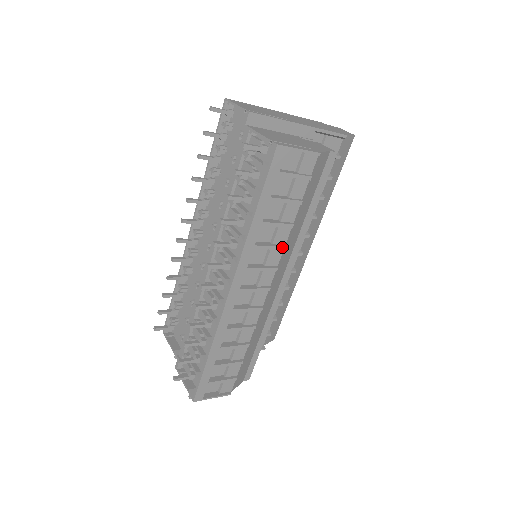
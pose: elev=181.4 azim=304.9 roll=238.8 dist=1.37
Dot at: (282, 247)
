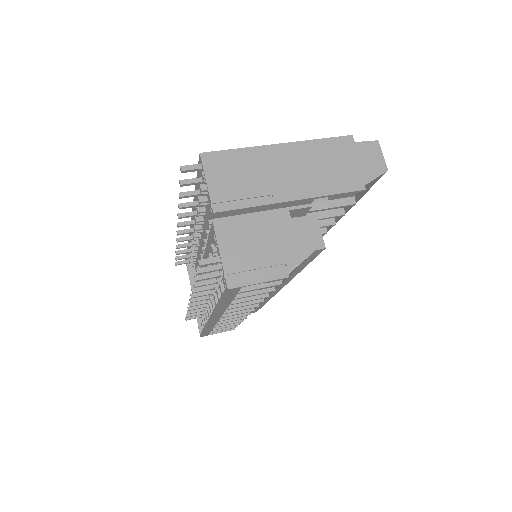
Dot at: (260, 302)
